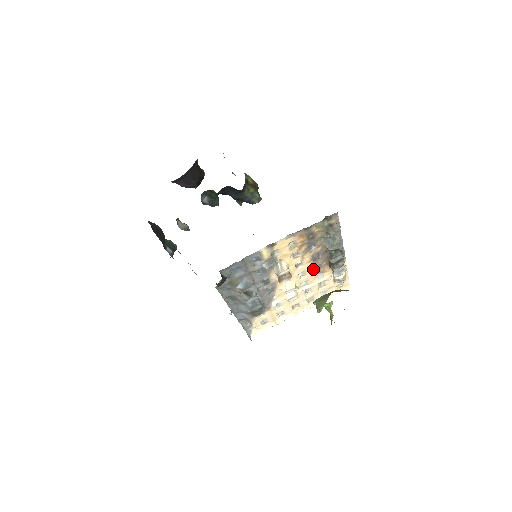
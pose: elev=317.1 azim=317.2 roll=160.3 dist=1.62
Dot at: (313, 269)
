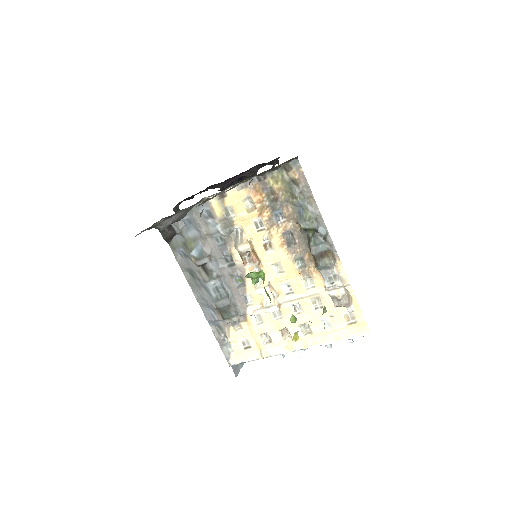
Dot at: (292, 263)
